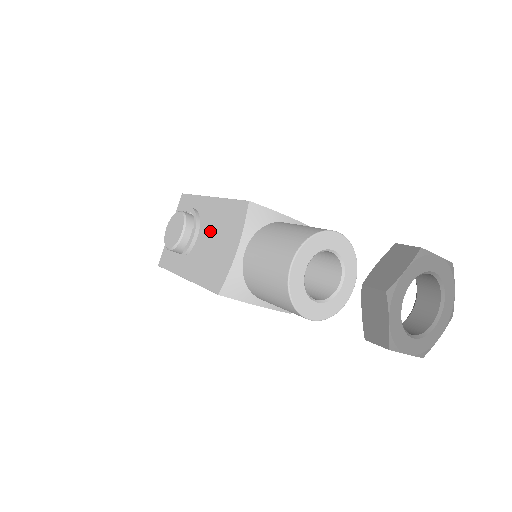
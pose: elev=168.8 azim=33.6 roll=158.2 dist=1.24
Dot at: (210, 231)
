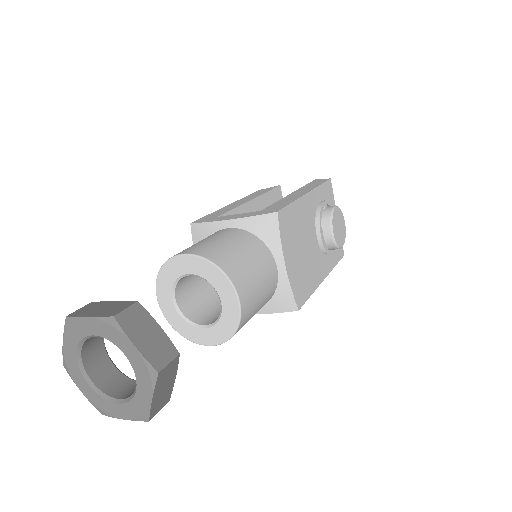
Dot at: occluded
